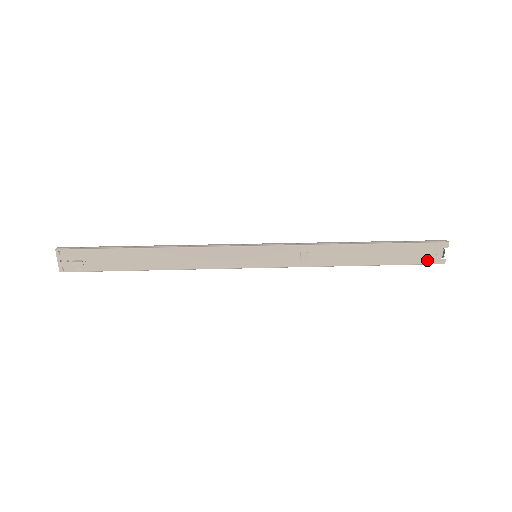
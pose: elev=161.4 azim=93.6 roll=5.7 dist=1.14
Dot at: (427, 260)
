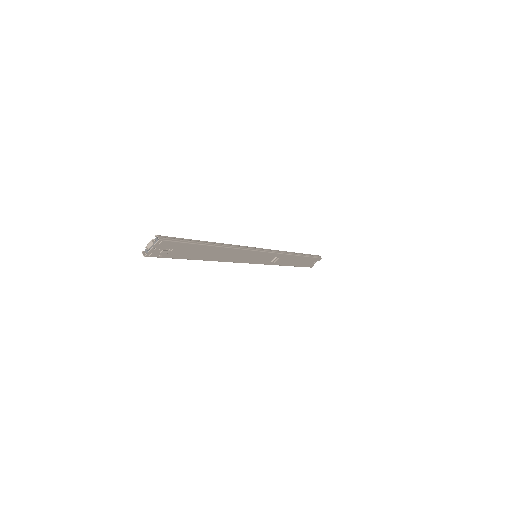
Dot at: (309, 265)
